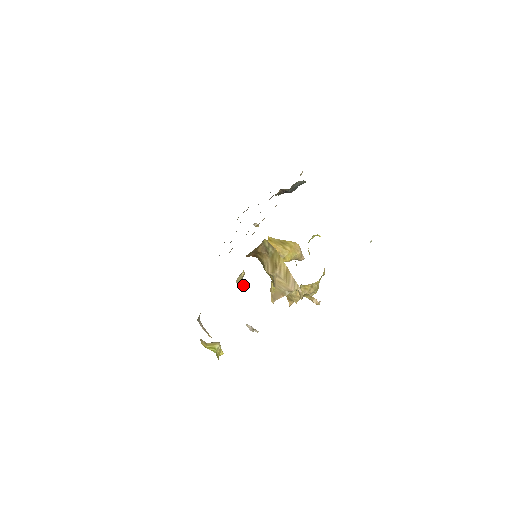
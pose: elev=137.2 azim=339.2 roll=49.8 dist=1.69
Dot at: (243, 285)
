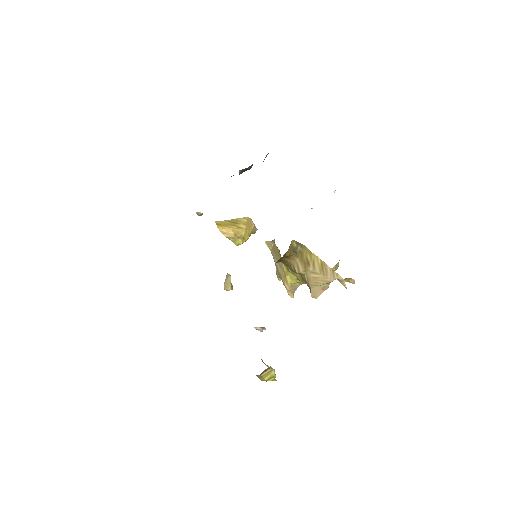
Dot at: (232, 288)
